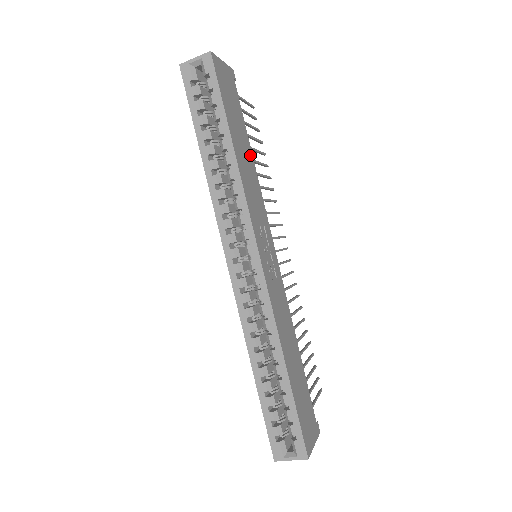
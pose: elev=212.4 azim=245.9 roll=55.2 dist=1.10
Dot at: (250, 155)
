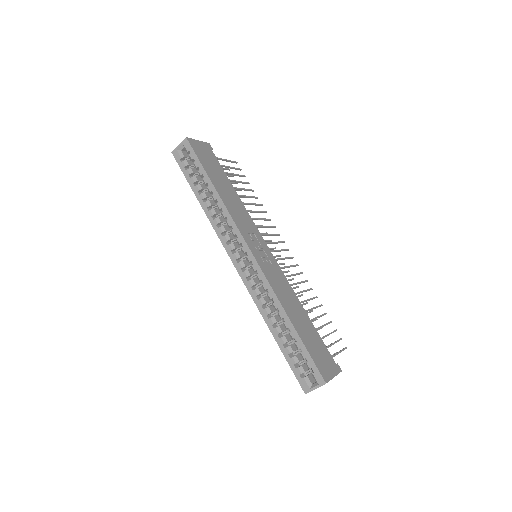
Dot at: (233, 192)
